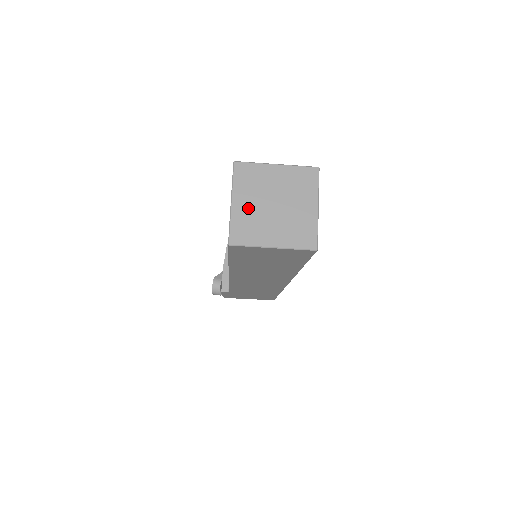
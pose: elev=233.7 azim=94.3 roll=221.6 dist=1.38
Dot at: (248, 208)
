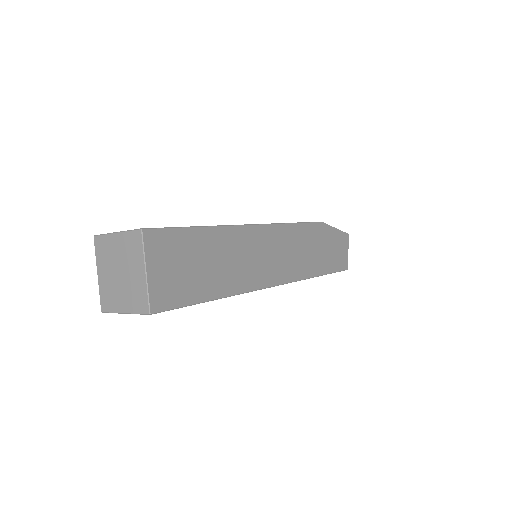
Dot at: (106, 278)
